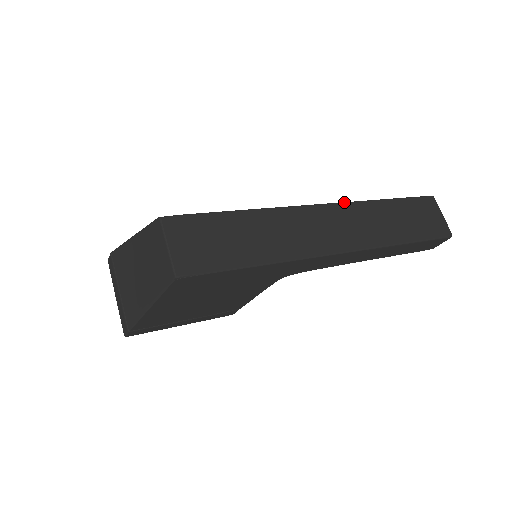
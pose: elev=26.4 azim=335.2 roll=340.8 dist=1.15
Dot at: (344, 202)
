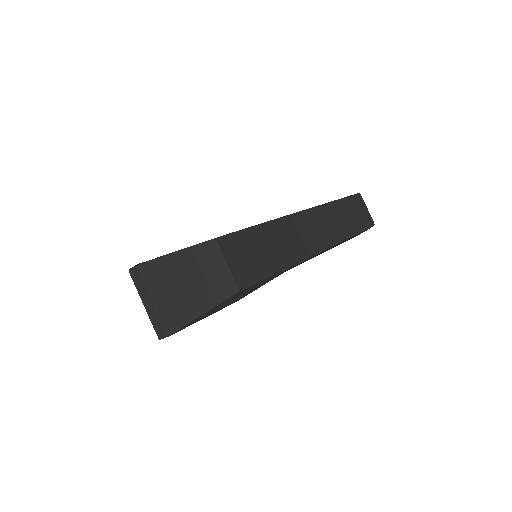
Dot at: (316, 206)
